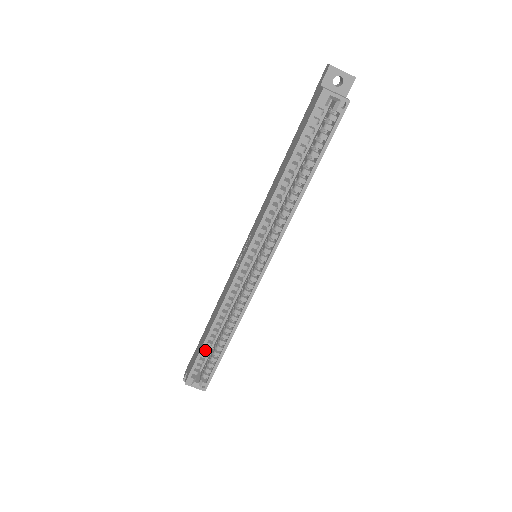
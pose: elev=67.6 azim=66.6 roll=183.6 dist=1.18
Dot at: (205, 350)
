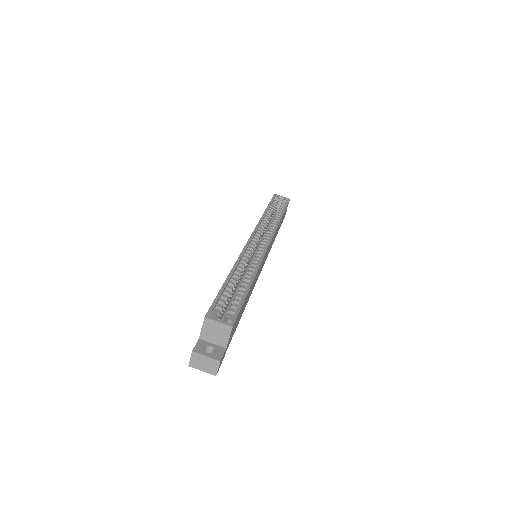
Dot at: (226, 291)
